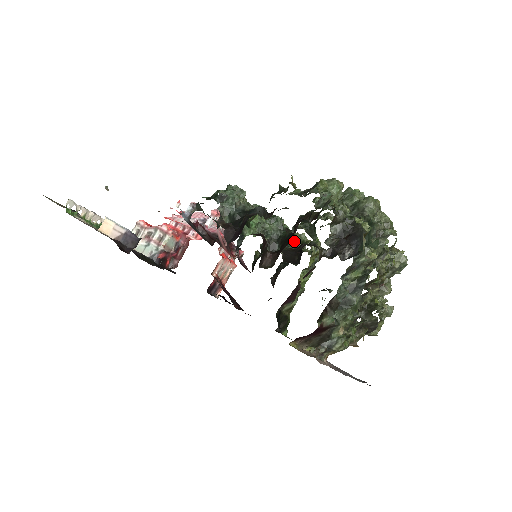
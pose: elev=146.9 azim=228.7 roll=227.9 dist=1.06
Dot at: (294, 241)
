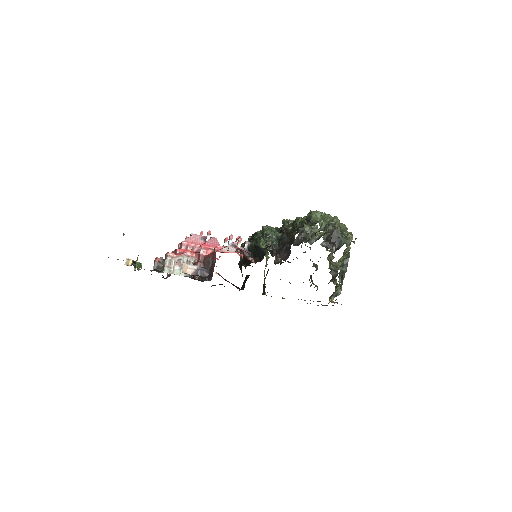
Dot at: occluded
